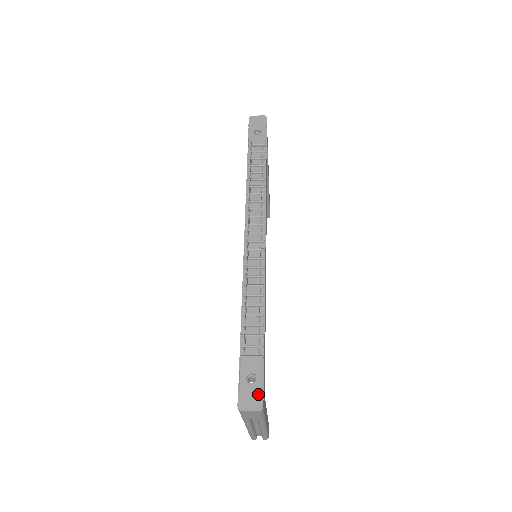
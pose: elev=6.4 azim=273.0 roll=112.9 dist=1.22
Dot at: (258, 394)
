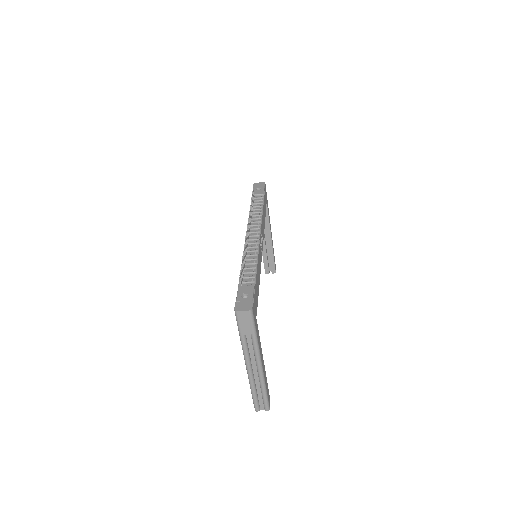
Dot at: (249, 303)
